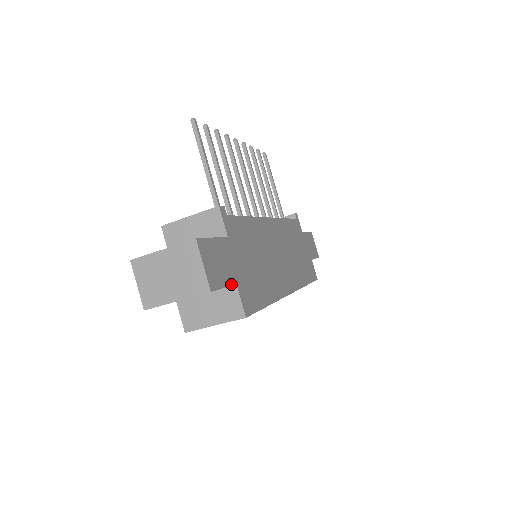
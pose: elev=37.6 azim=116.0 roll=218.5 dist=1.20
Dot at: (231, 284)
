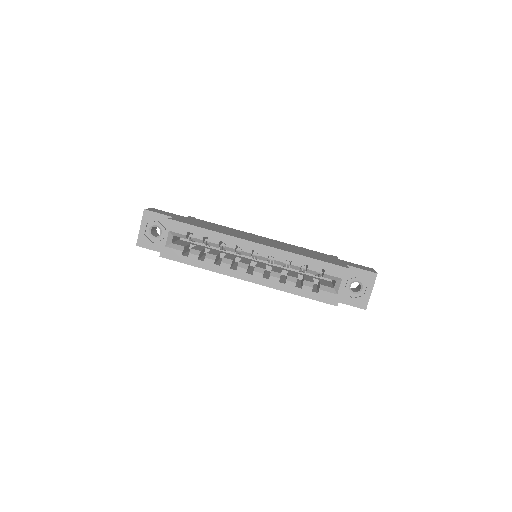
Dot at: (168, 216)
